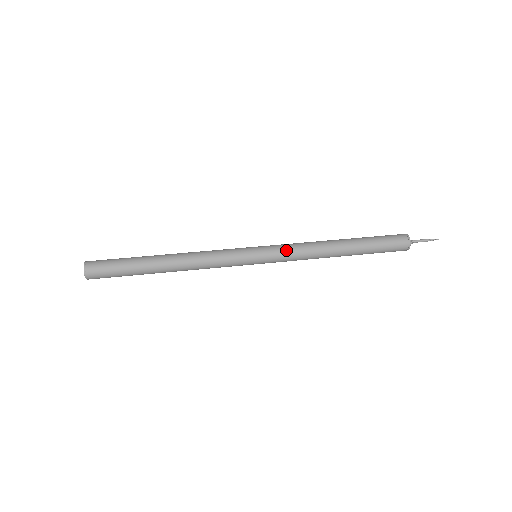
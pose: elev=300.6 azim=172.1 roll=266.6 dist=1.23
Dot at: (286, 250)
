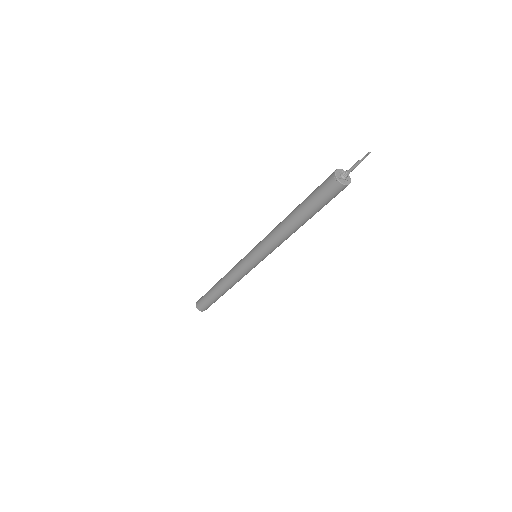
Dot at: (264, 238)
